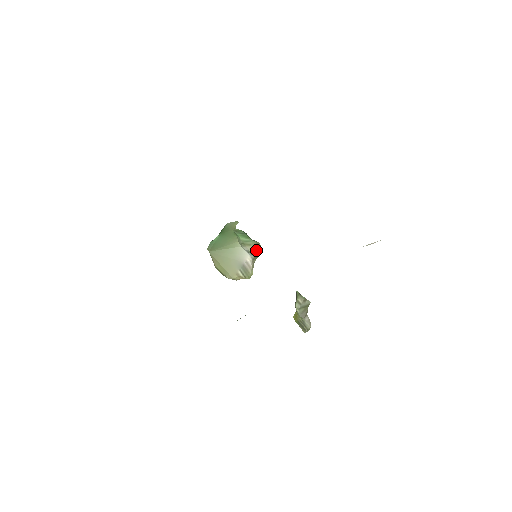
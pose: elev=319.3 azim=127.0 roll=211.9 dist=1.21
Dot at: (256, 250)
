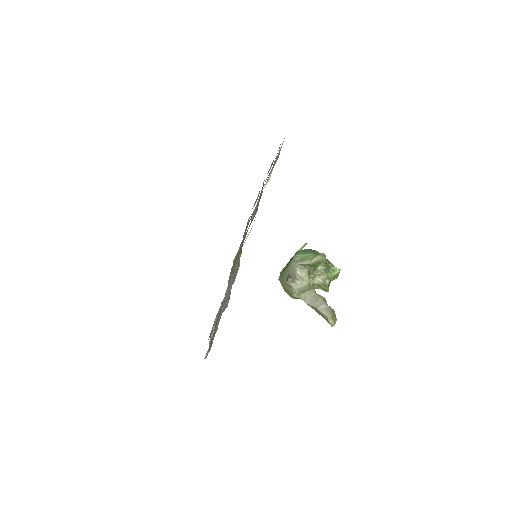
Dot at: (317, 261)
